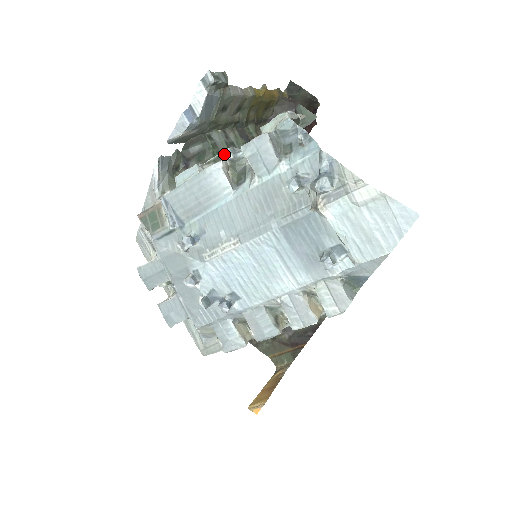
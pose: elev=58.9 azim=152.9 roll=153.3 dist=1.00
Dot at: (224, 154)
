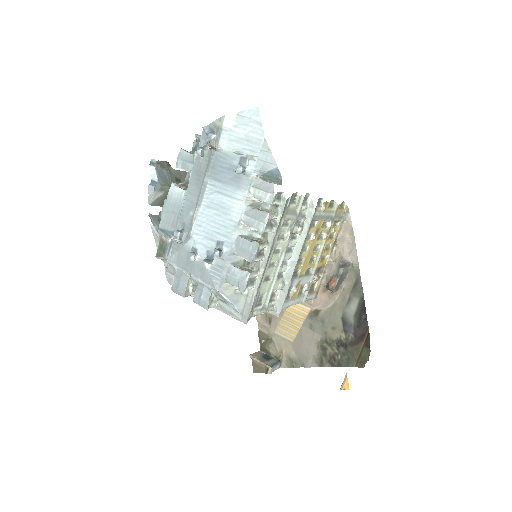
Dot at: occluded
